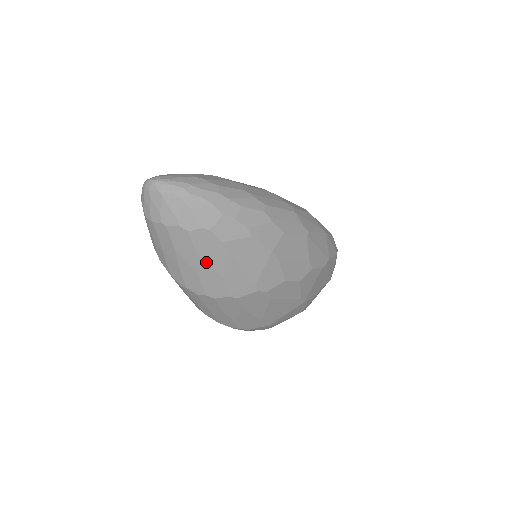
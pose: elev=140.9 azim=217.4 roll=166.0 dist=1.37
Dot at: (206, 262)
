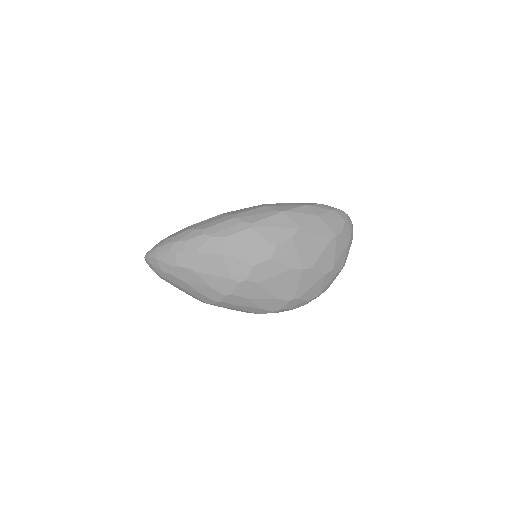
Dot at: (193, 284)
